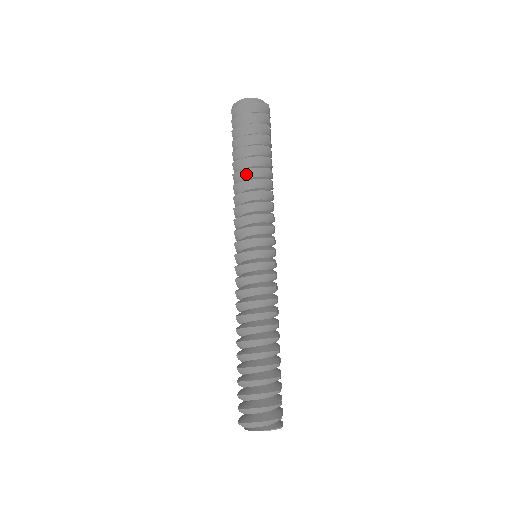
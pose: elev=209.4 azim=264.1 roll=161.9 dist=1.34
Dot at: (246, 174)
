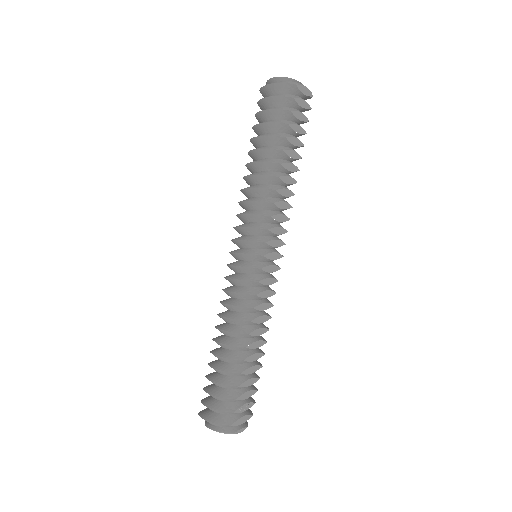
Dot at: (255, 167)
